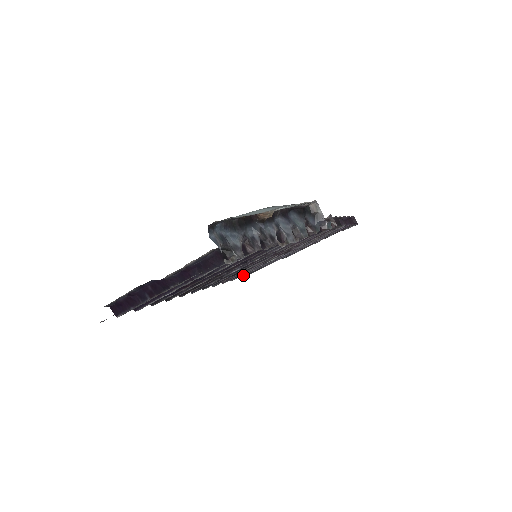
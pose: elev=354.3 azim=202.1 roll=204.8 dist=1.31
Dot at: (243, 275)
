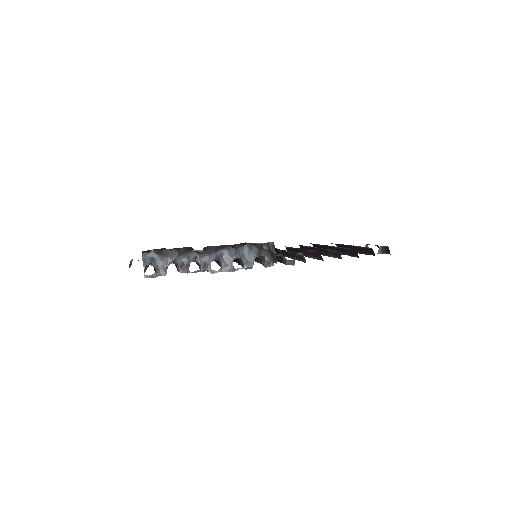
Dot at: occluded
